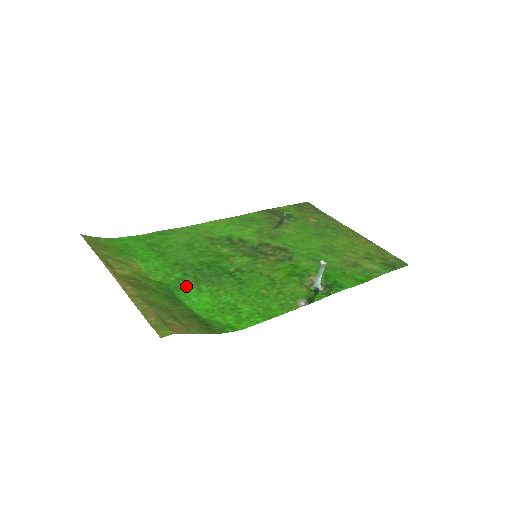
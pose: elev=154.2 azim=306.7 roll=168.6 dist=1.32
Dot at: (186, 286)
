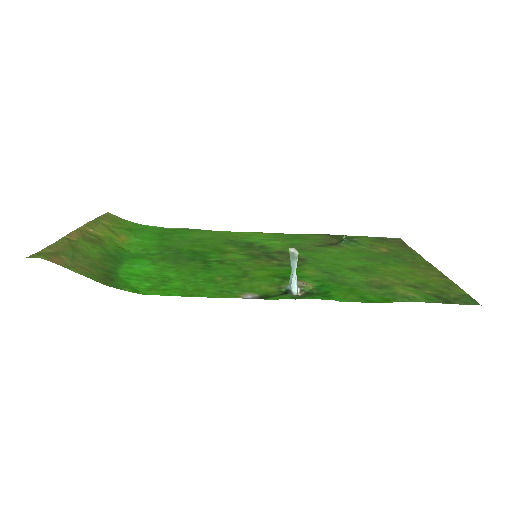
Dot at: (147, 258)
